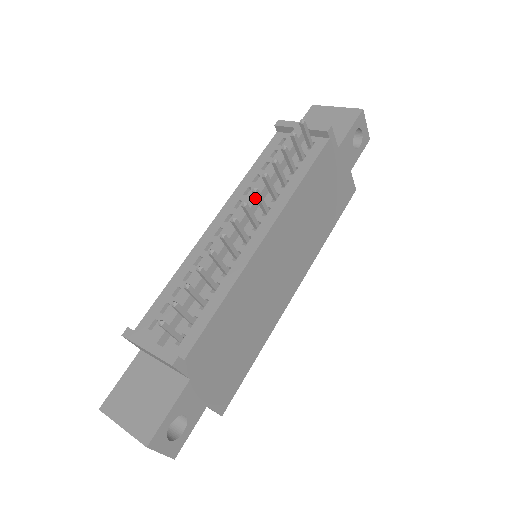
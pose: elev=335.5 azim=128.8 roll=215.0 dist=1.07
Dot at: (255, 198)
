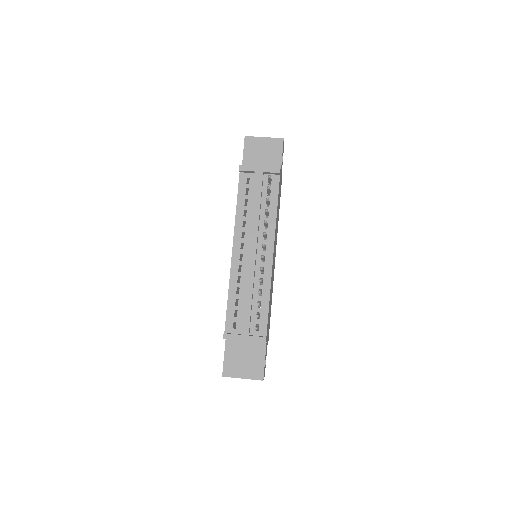
Dot at: (263, 236)
